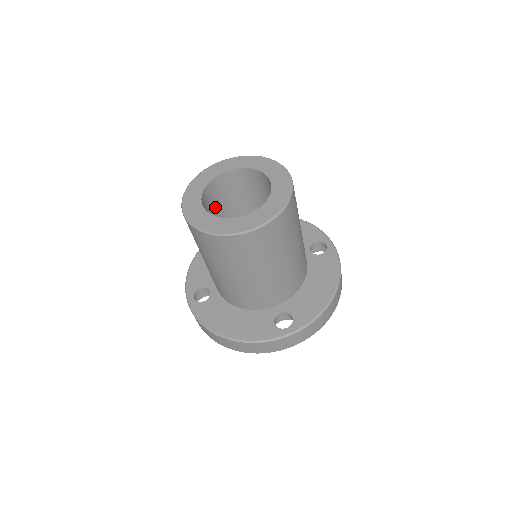
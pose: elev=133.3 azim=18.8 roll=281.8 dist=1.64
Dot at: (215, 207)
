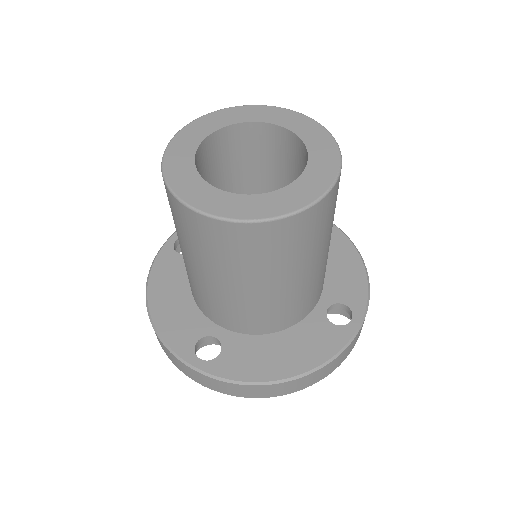
Dot at: occluded
